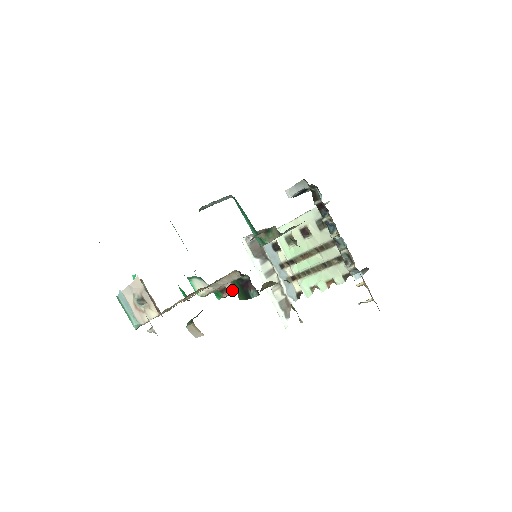
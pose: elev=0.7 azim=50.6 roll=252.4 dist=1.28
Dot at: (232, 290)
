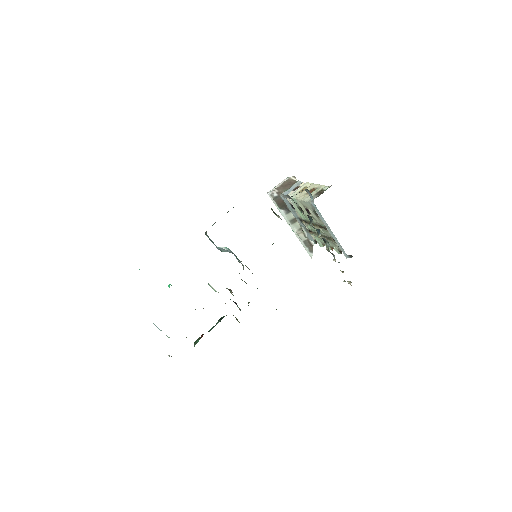
Dot at: (233, 295)
